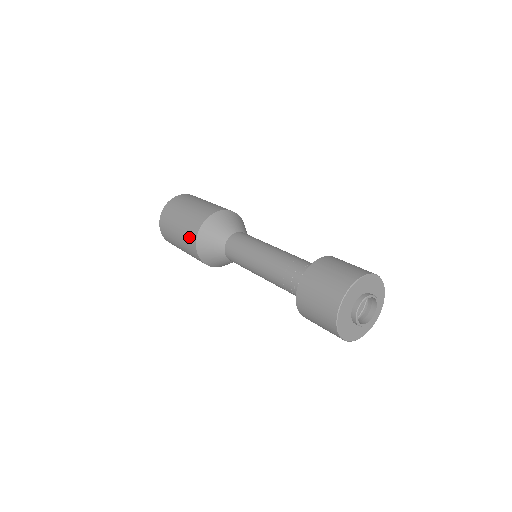
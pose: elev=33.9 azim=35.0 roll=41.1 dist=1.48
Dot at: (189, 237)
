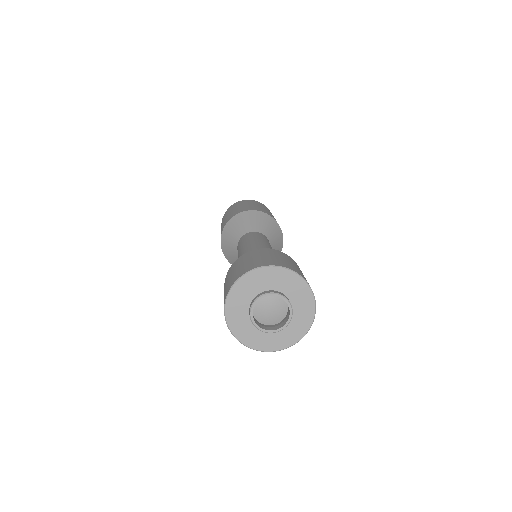
Dot at: (221, 231)
